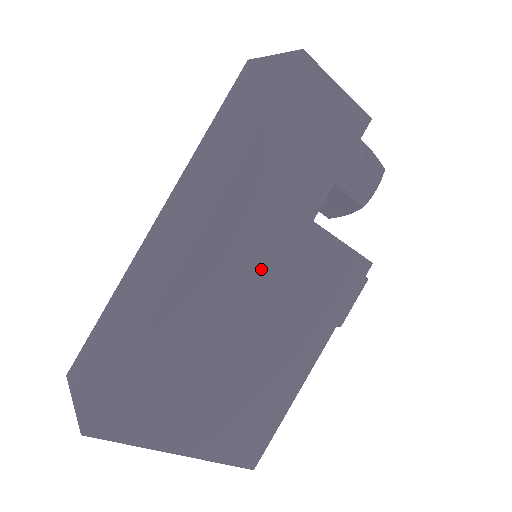
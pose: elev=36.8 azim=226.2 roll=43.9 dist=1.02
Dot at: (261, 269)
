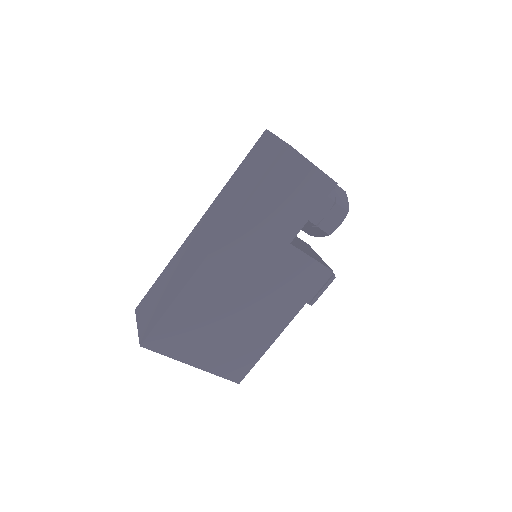
Dot at: (252, 269)
